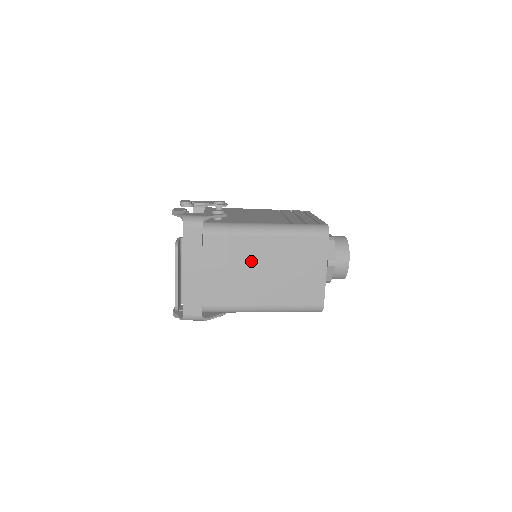
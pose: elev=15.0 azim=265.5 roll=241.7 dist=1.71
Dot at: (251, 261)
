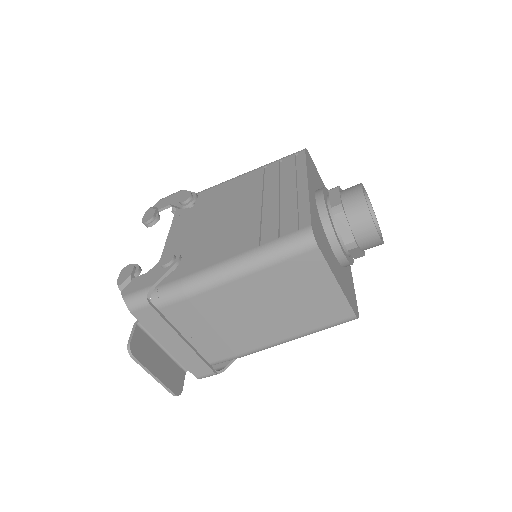
Dot at: (233, 310)
